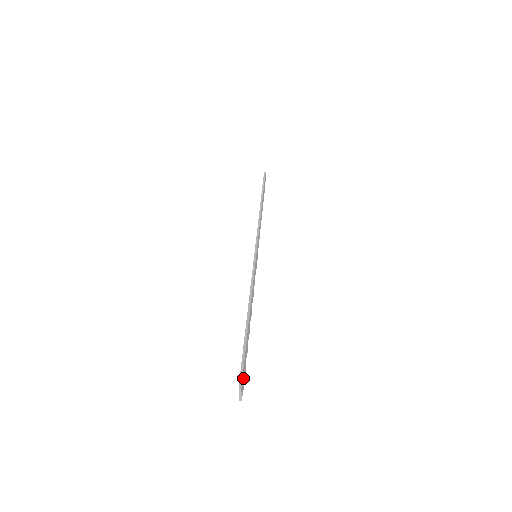
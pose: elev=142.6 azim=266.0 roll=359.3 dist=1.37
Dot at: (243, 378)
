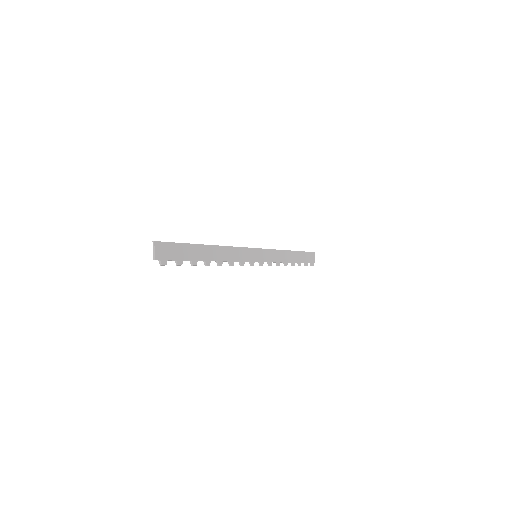
Dot at: (167, 252)
